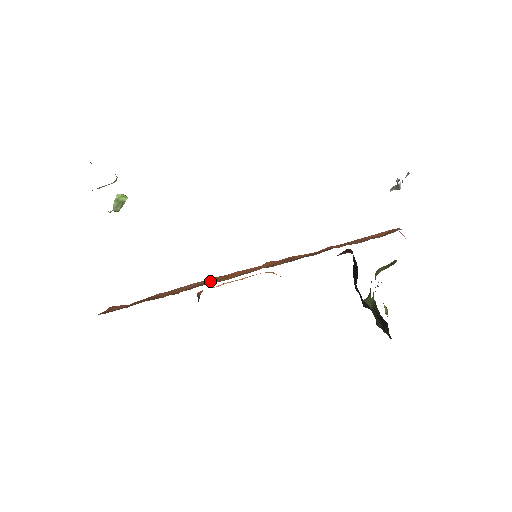
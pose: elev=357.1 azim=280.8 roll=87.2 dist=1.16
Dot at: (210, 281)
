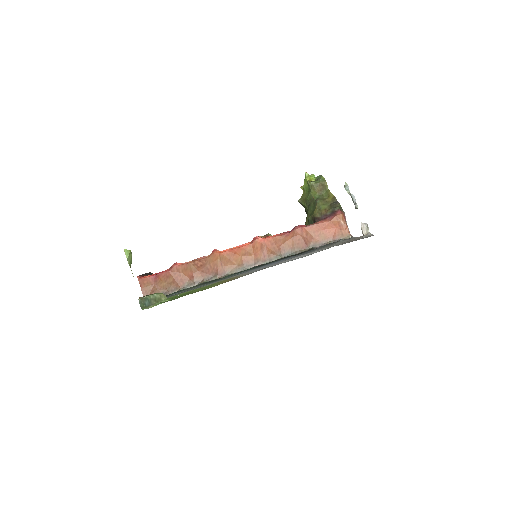
Dot at: (220, 263)
